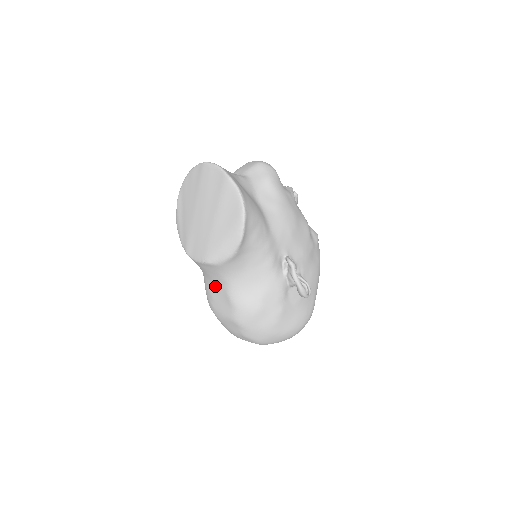
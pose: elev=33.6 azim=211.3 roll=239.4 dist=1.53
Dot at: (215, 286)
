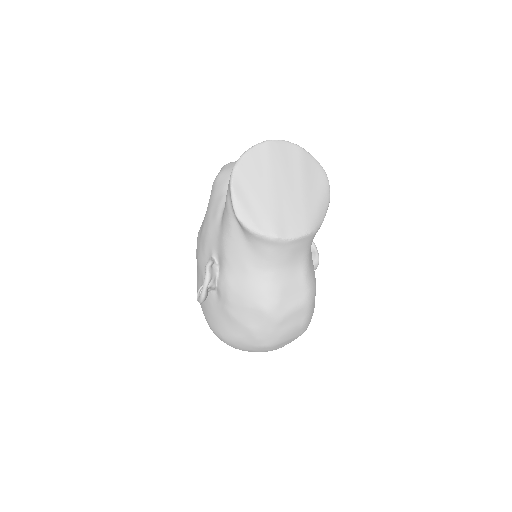
Dot at: (288, 273)
